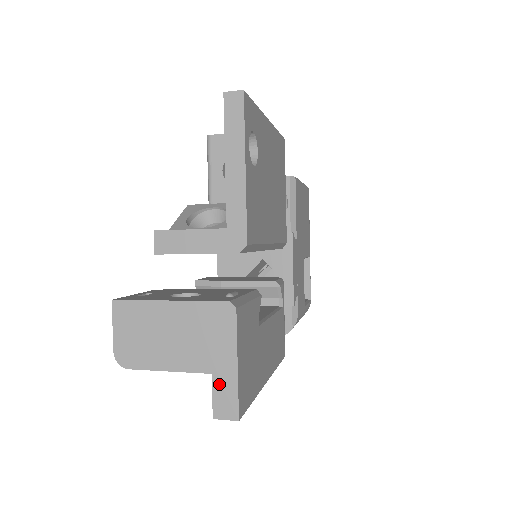
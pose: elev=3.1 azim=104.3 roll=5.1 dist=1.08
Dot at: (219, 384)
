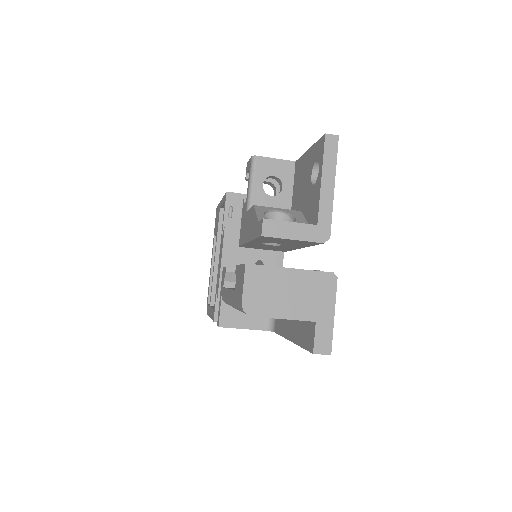
Dot at: (320, 329)
